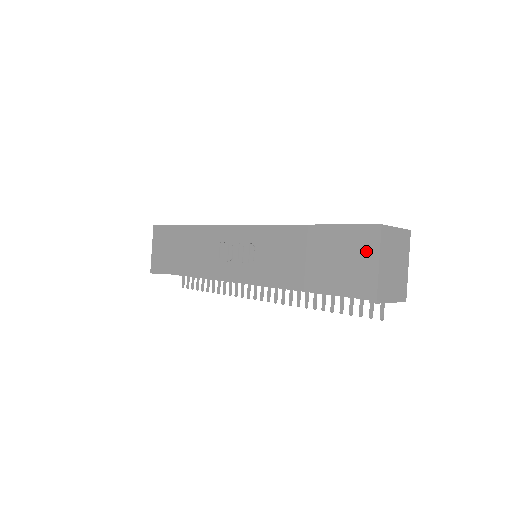
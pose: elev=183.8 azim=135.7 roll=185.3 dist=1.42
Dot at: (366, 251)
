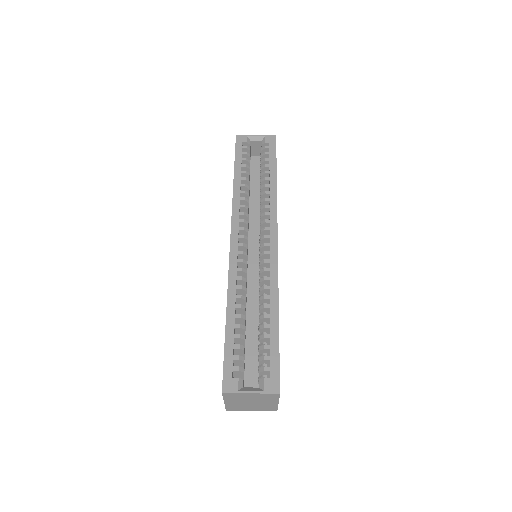
Dot at: occluded
